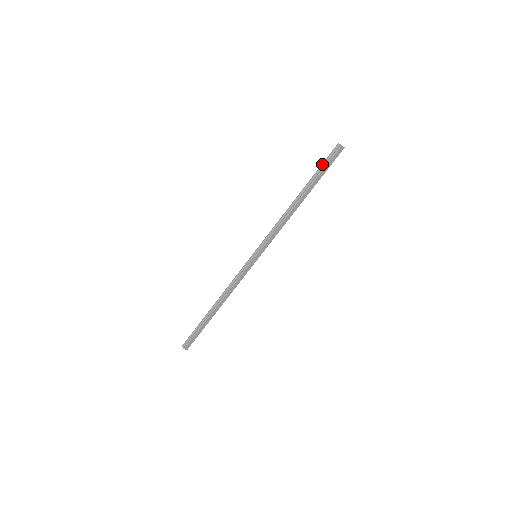
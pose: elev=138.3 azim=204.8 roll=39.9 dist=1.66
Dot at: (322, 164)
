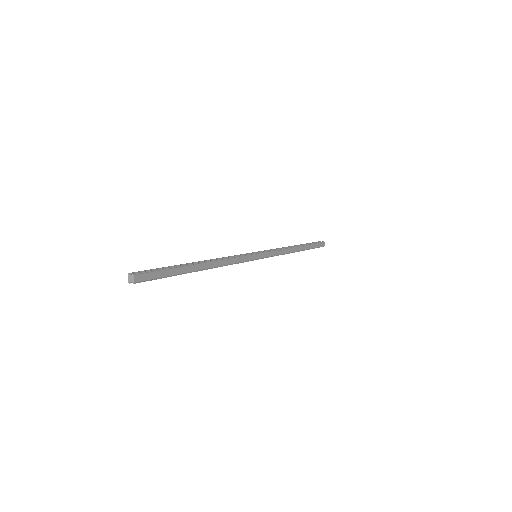
Dot at: occluded
